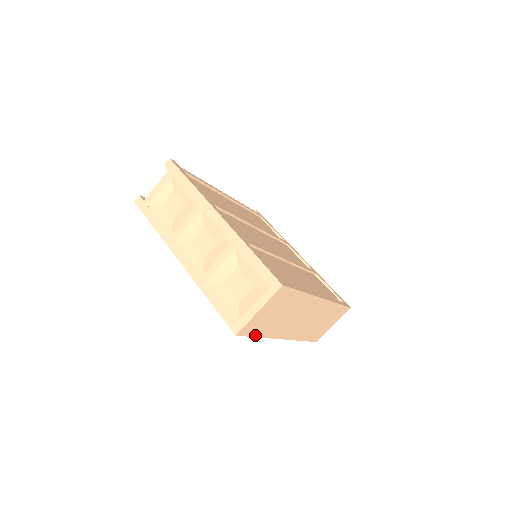
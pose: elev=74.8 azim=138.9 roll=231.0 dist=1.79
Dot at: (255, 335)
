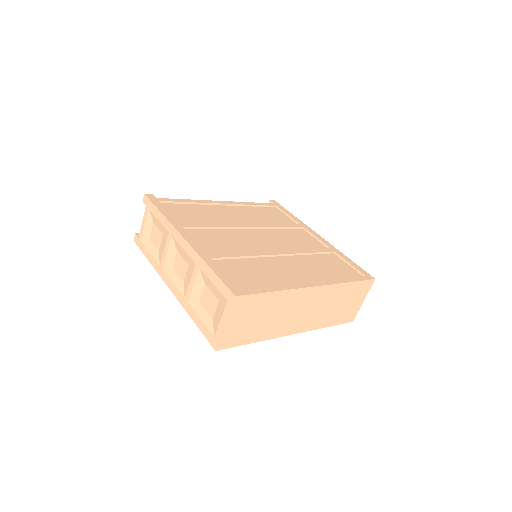
Dot at: (245, 343)
